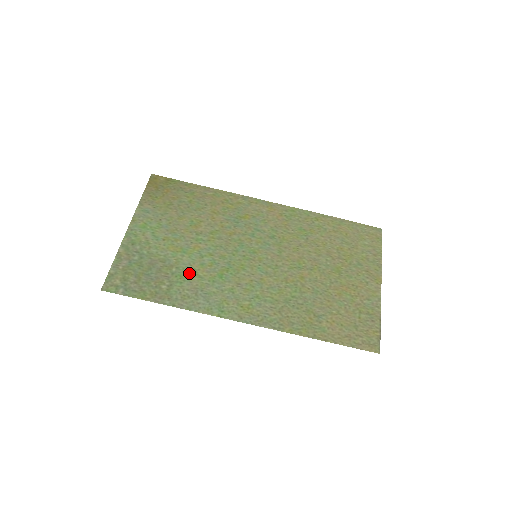
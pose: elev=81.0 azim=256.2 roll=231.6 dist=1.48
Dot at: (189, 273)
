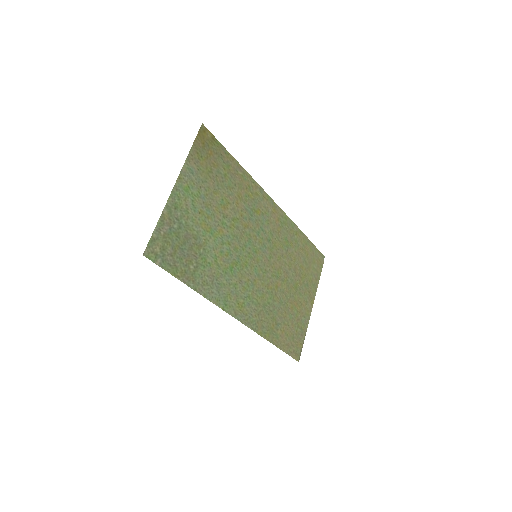
Dot at: (211, 258)
